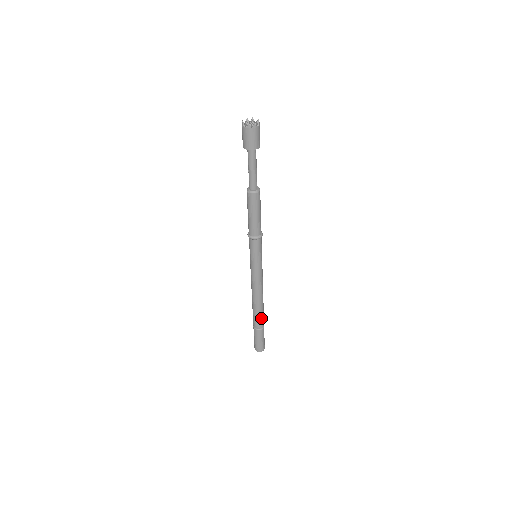
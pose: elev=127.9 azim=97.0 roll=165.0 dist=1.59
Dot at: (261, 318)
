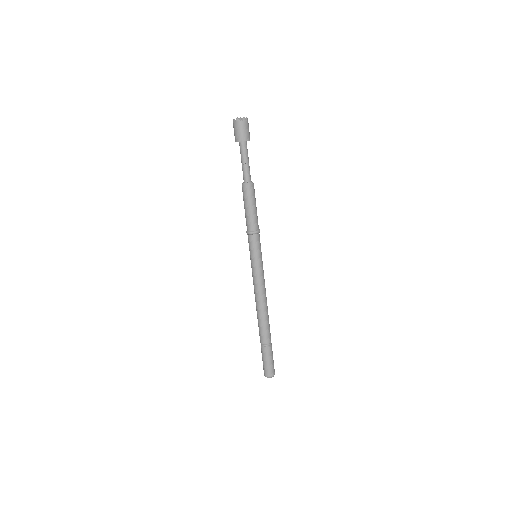
Dot at: (269, 329)
